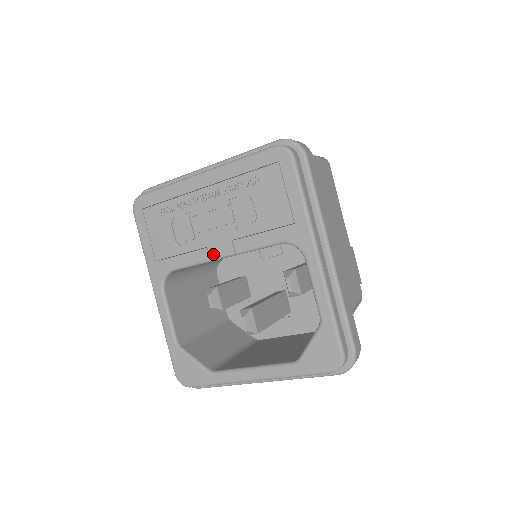
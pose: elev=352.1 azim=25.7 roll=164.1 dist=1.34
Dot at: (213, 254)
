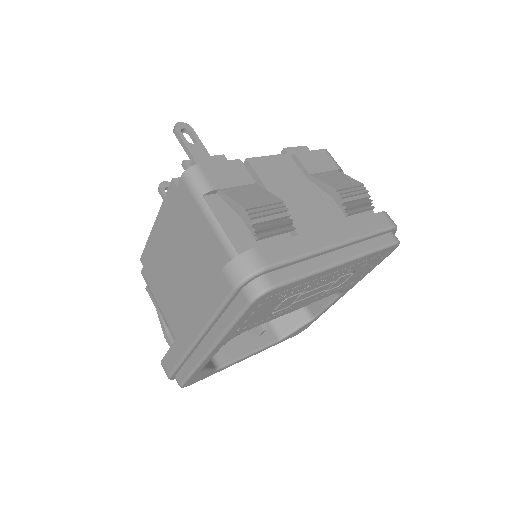
Dot at: (292, 311)
